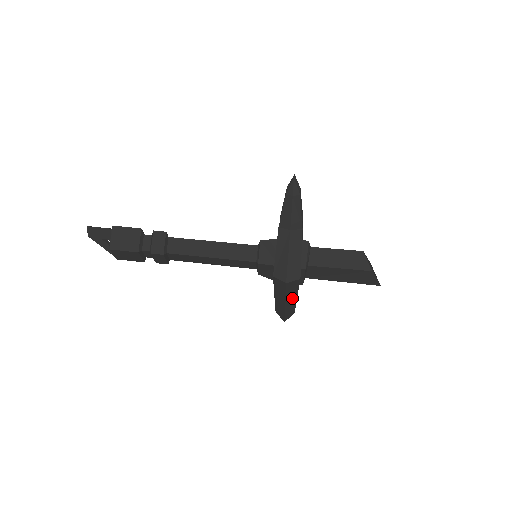
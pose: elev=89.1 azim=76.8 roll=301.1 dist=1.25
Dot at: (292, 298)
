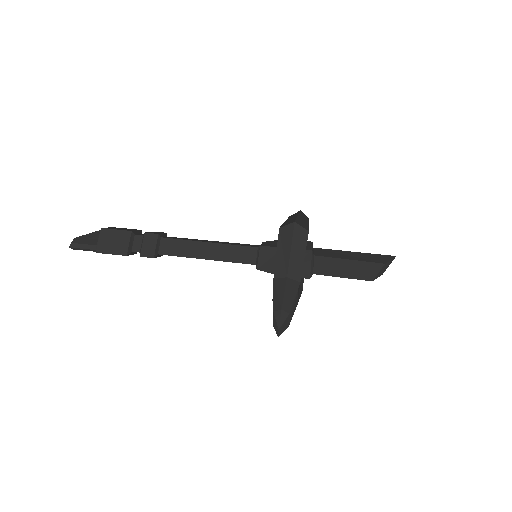
Dot at: occluded
